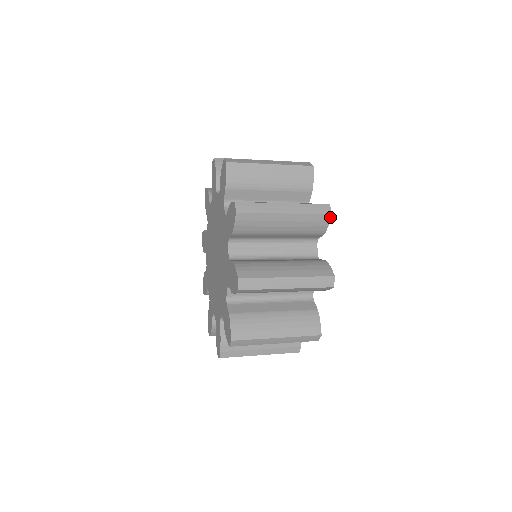
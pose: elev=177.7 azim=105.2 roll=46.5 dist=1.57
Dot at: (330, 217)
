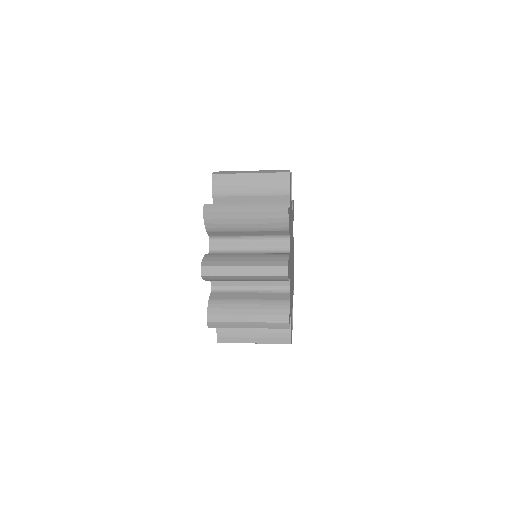
Dot at: (287, 277)
